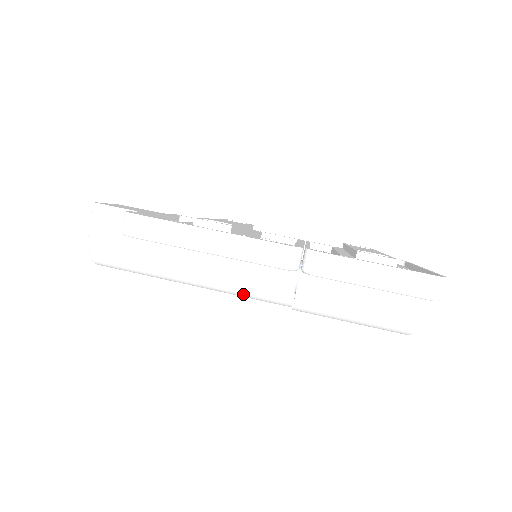
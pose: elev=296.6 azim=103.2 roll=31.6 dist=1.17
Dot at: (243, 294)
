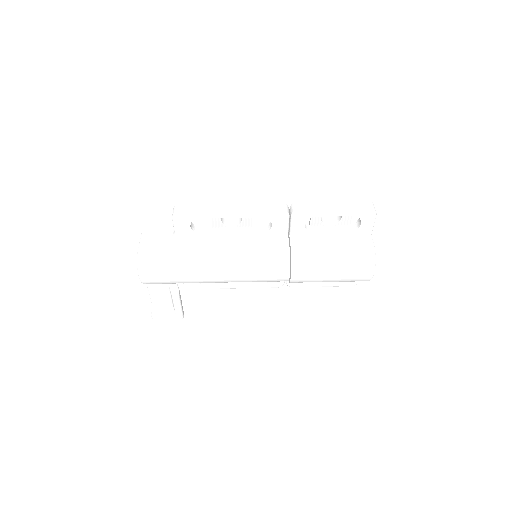
Dot at: (254, 265)
